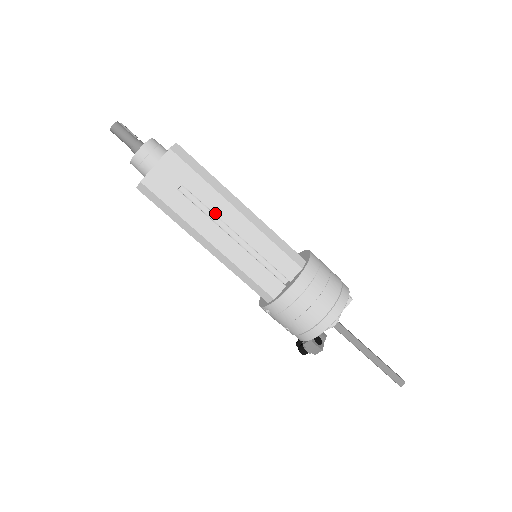
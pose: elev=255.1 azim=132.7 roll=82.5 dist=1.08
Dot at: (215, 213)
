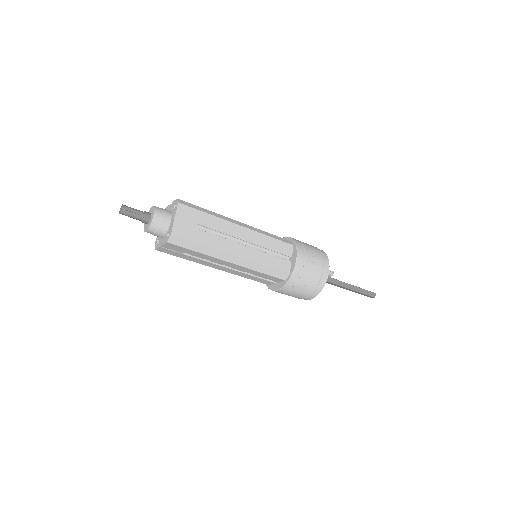
Dot at: (214, 262)
